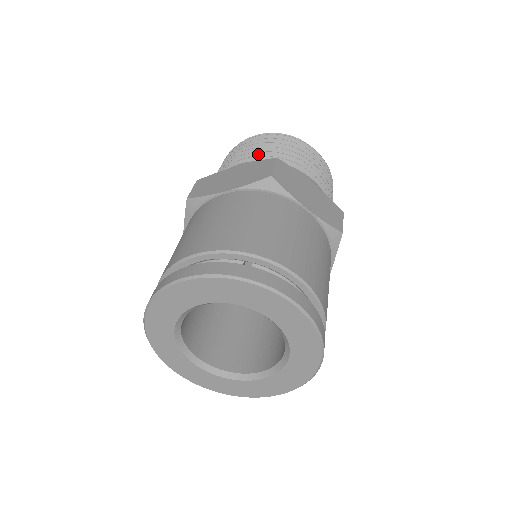
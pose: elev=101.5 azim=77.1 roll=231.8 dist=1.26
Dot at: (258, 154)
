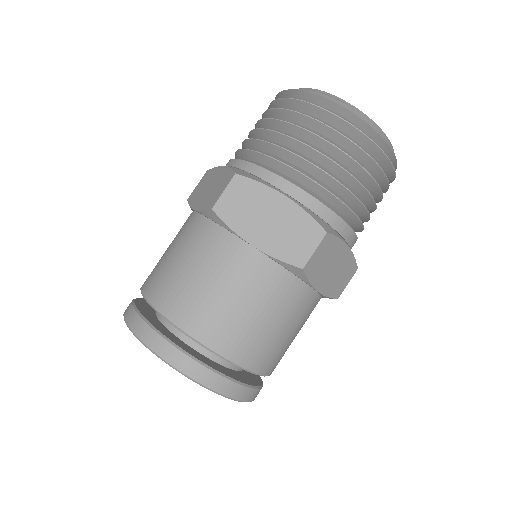
Dot at: (322, 173)
